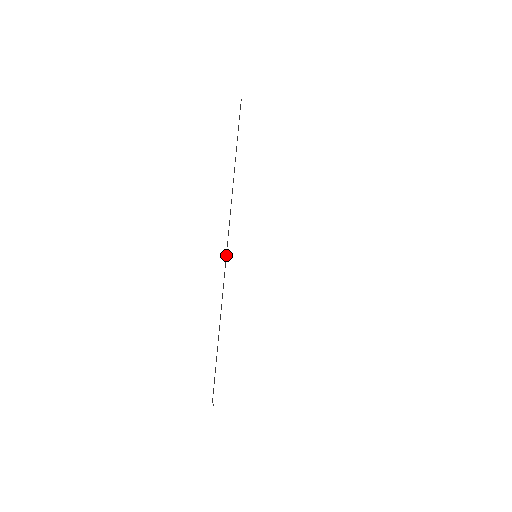
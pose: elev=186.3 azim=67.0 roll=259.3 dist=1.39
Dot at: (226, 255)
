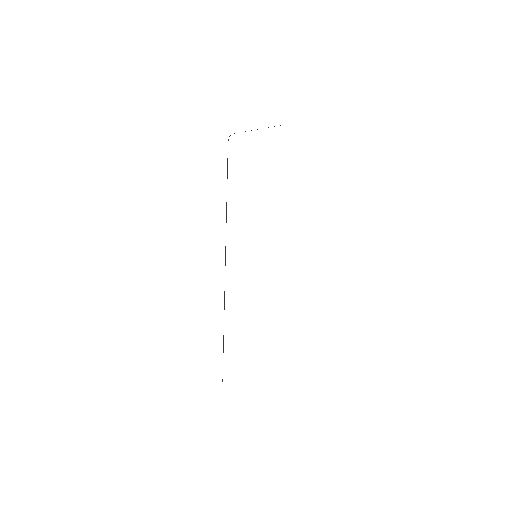
Dot at: (224, 291)
